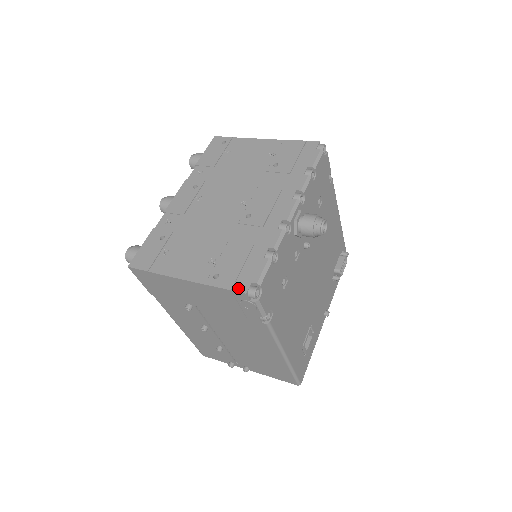
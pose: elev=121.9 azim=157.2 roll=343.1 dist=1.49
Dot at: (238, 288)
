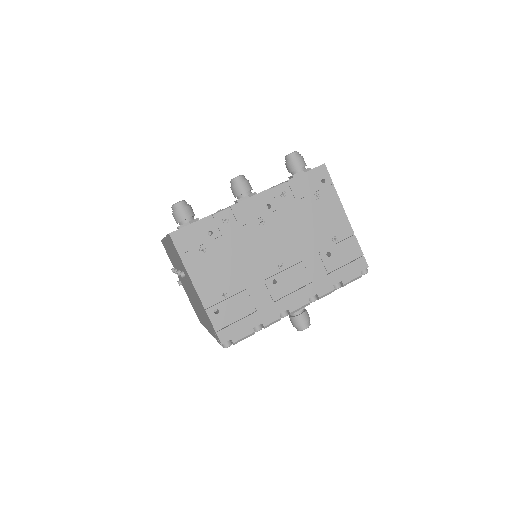
Dot at: (221, 335)
